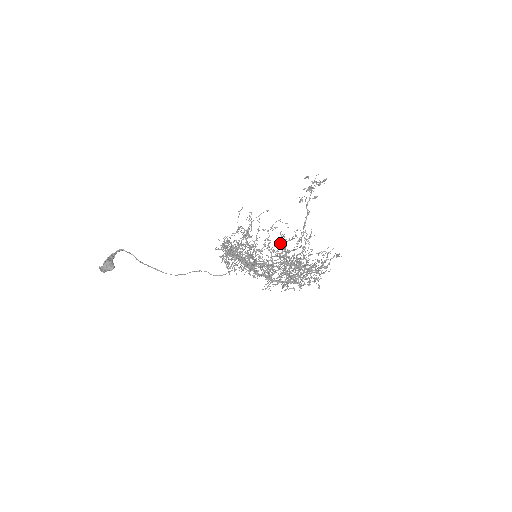
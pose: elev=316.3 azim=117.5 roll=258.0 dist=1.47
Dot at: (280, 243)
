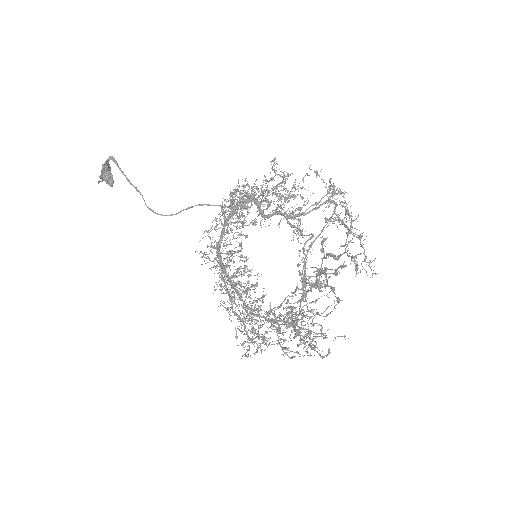
Dot at: occluded
